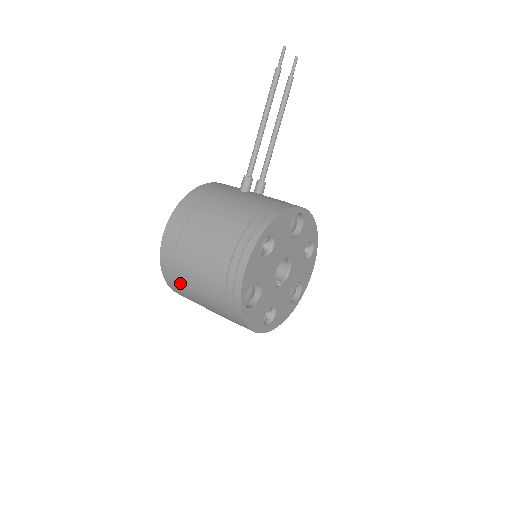
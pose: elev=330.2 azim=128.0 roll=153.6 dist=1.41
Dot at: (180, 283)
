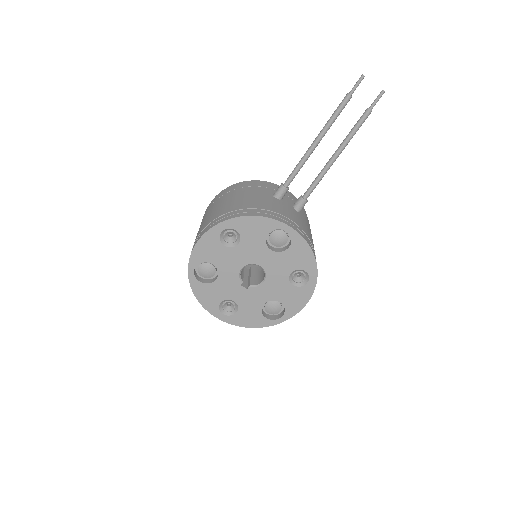
Dot at: occluded
